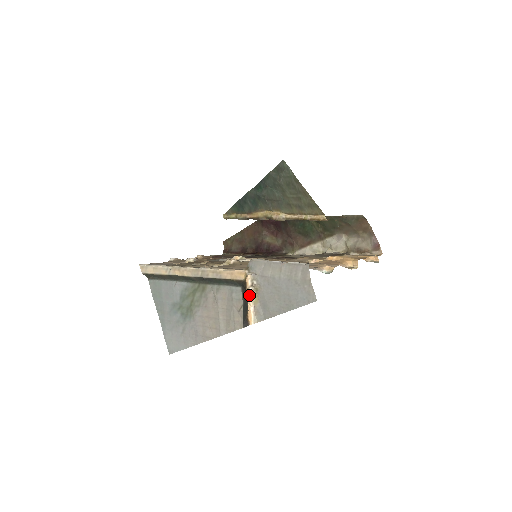
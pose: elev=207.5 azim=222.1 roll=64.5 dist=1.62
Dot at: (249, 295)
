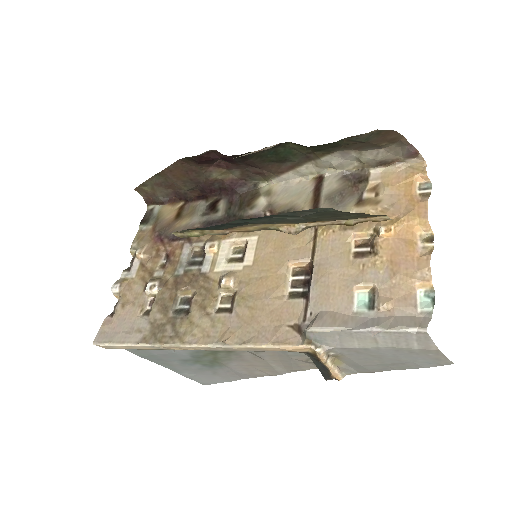
Dot at: (329, 366)
